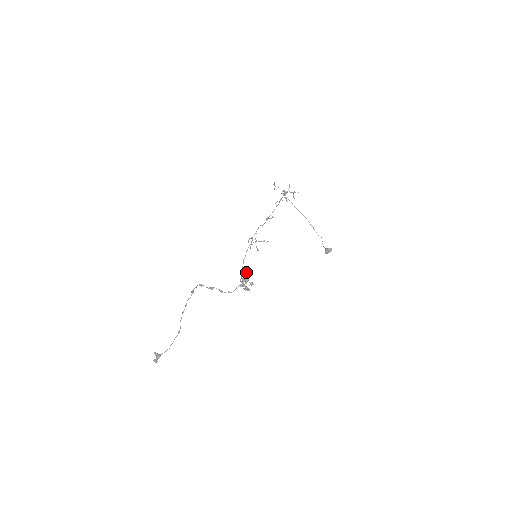
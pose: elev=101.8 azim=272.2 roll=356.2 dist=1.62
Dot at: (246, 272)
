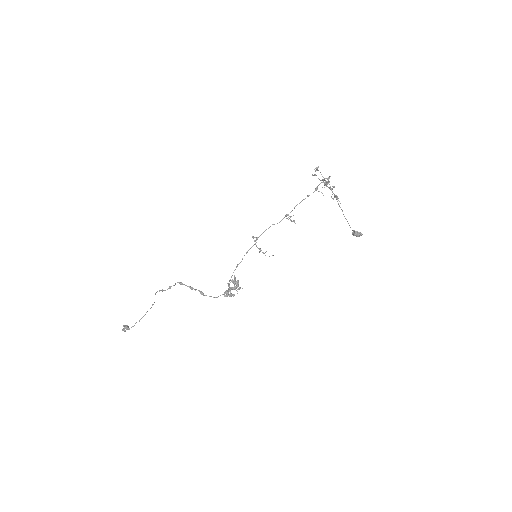
Dot at: (234, 286)
